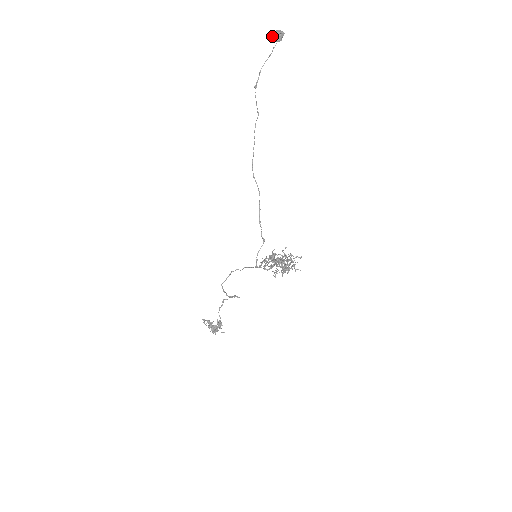
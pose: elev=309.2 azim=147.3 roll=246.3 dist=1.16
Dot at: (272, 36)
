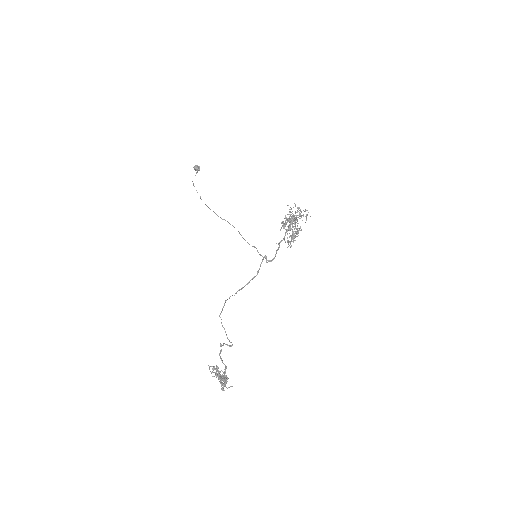
Dot at: (195, 166)
